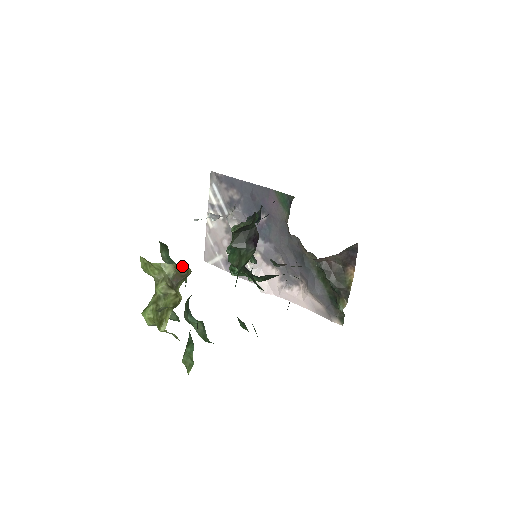
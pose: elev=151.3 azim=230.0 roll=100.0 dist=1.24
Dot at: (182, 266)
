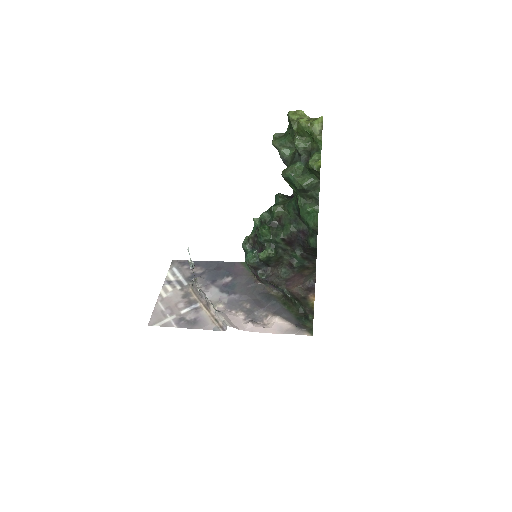
Dot at: occluded
